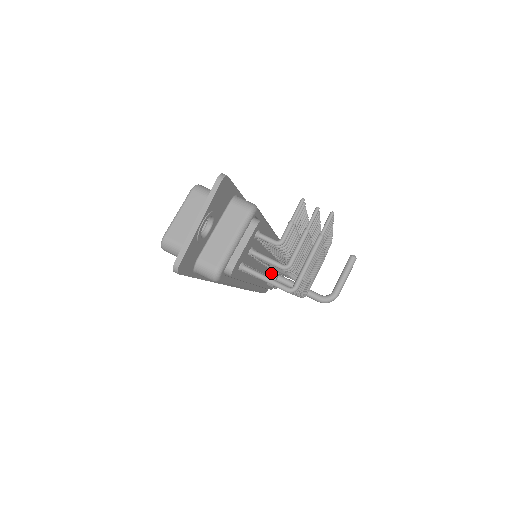
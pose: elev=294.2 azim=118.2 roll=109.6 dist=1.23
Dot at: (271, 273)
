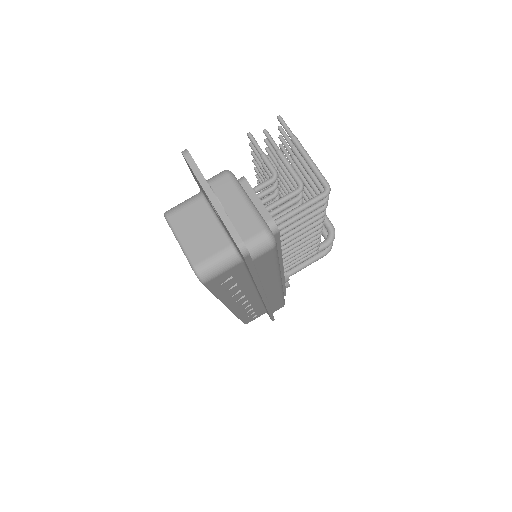
Dot at: occluded
